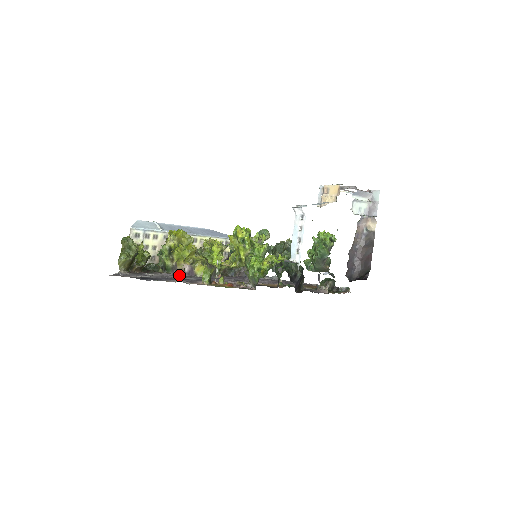
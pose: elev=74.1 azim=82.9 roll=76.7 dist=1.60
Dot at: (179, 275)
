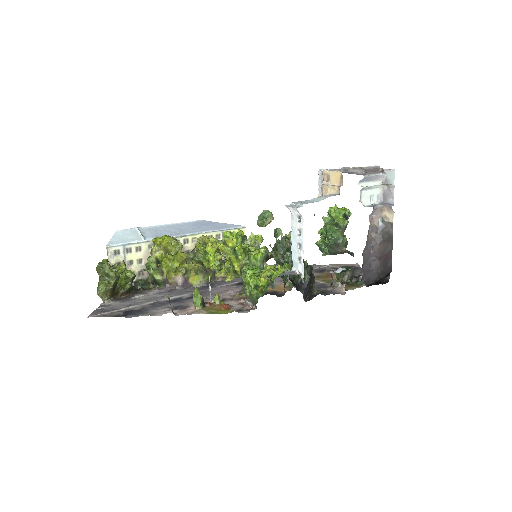
Dot at: (173, 289)
